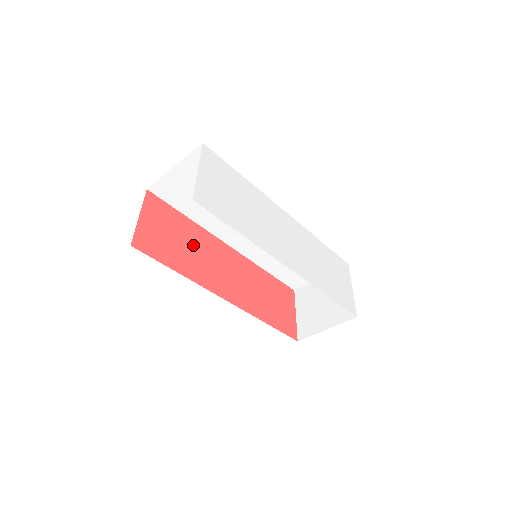
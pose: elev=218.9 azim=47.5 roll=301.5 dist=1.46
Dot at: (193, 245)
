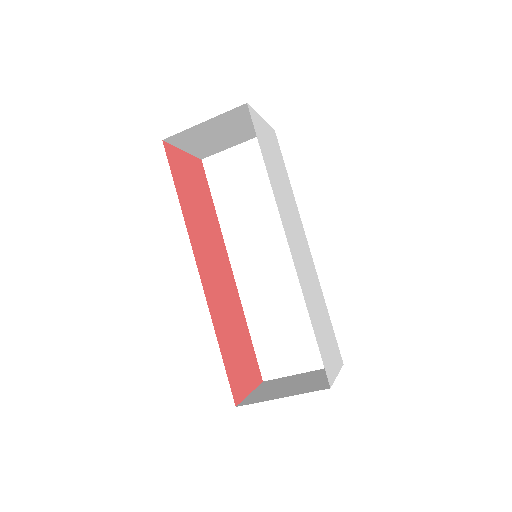
Dot at: (204, 217)
